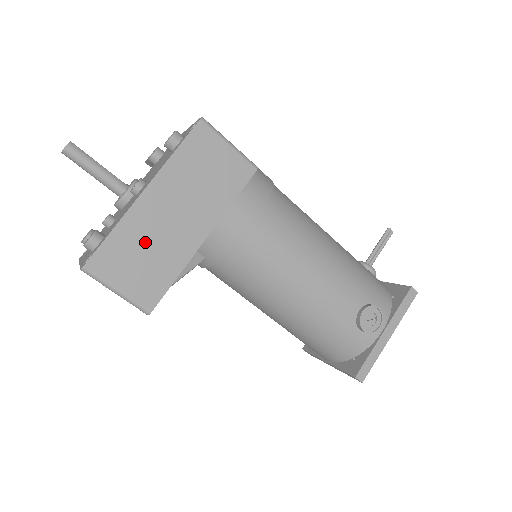
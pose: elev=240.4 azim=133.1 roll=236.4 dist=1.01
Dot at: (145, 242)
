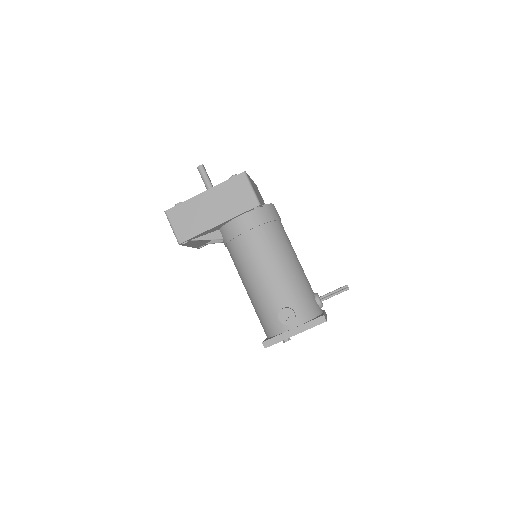
Dot at: (193, 213)
